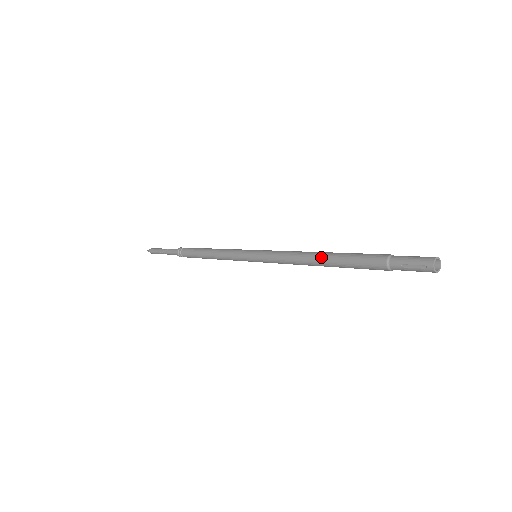
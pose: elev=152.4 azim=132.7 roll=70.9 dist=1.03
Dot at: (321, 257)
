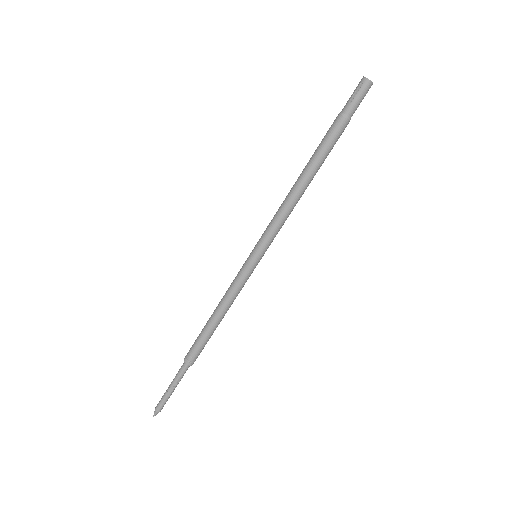
Dot at: (300, 174)
